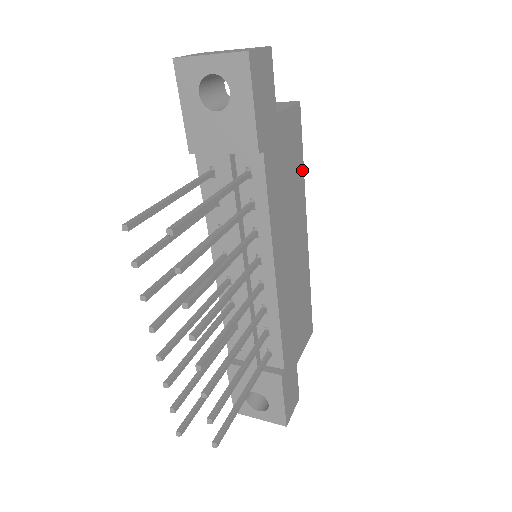
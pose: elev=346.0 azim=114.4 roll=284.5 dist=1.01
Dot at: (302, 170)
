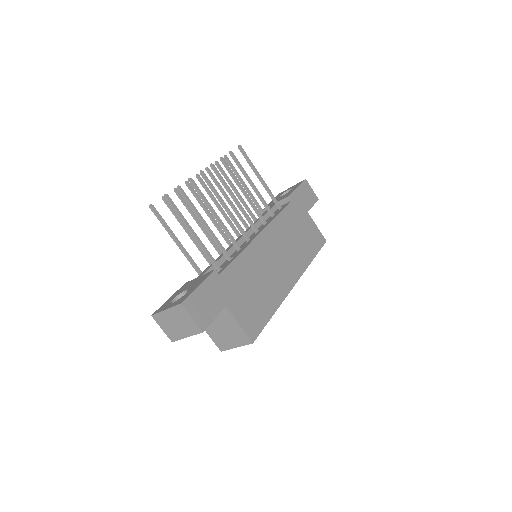
Dot at: (311, 259)
